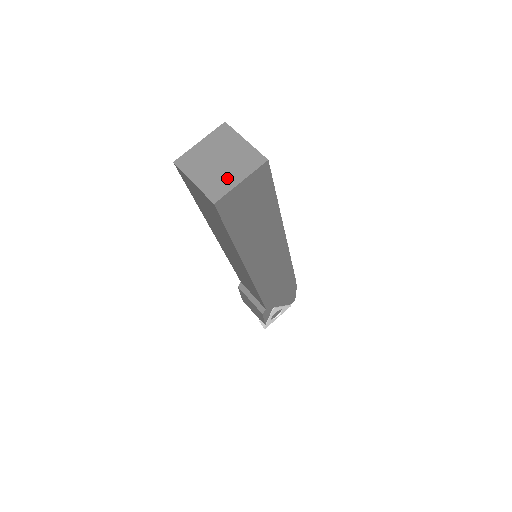
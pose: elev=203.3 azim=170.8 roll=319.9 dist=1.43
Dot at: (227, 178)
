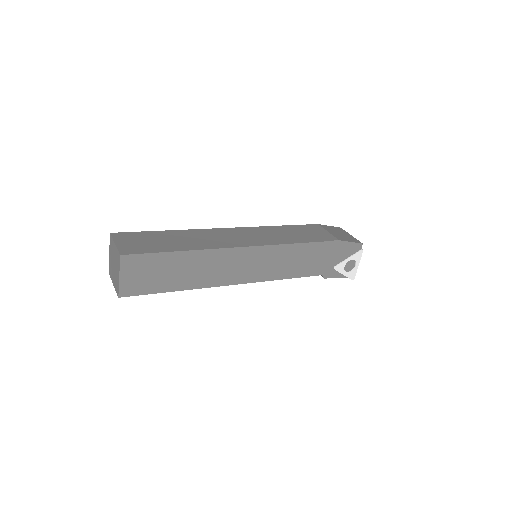
Dot at: (117, 277)
